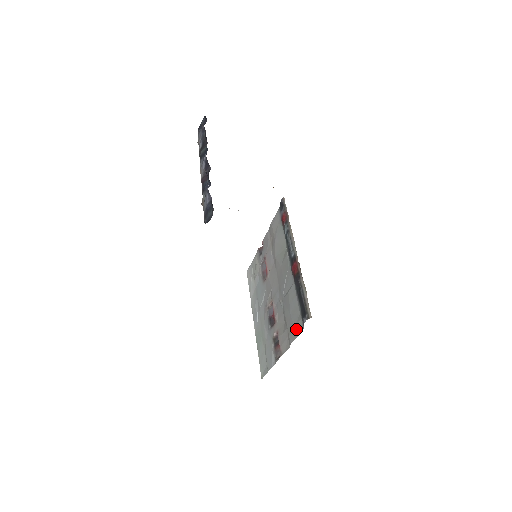
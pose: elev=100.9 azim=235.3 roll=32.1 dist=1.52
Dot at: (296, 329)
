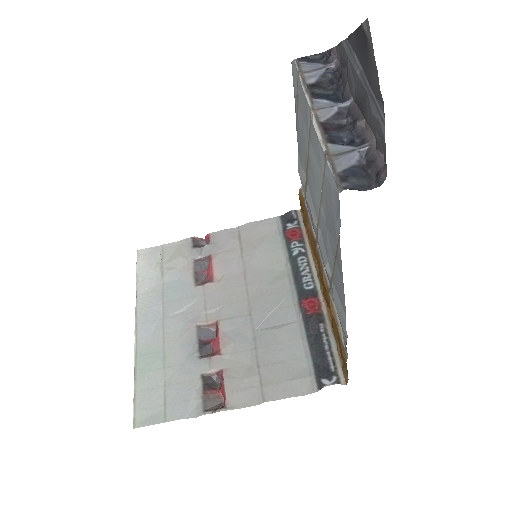
Dot at: (292, 386)
